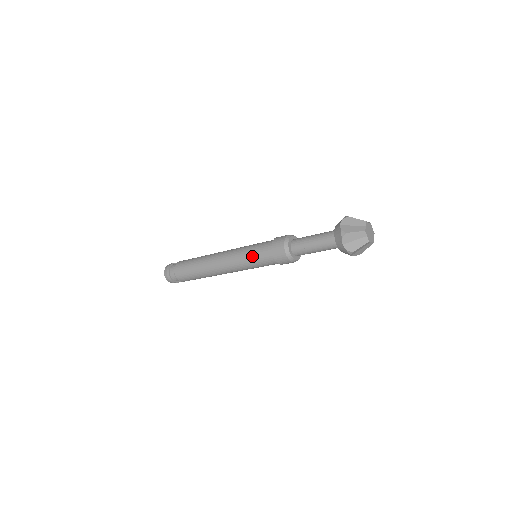
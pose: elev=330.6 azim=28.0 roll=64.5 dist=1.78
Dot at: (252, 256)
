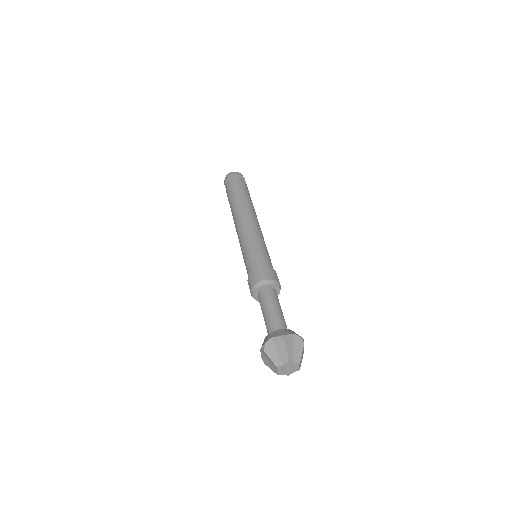
Dot at: (245, 257)
